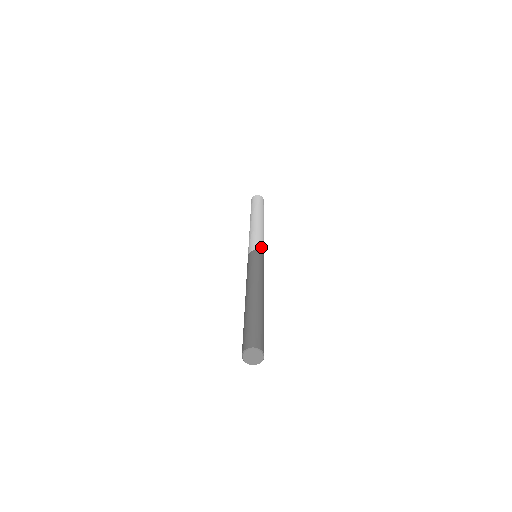
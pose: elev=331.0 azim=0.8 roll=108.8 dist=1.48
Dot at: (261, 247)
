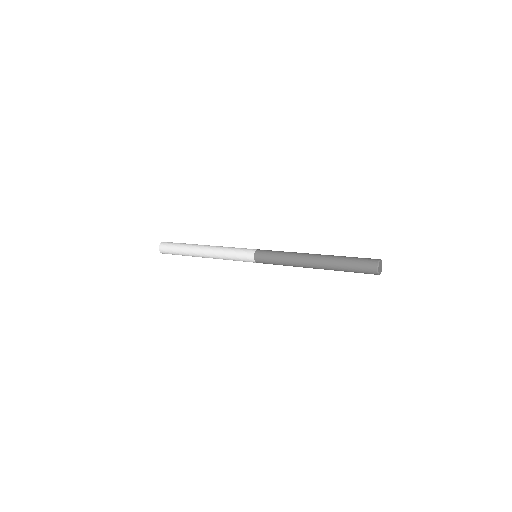
Dot at: occluded
